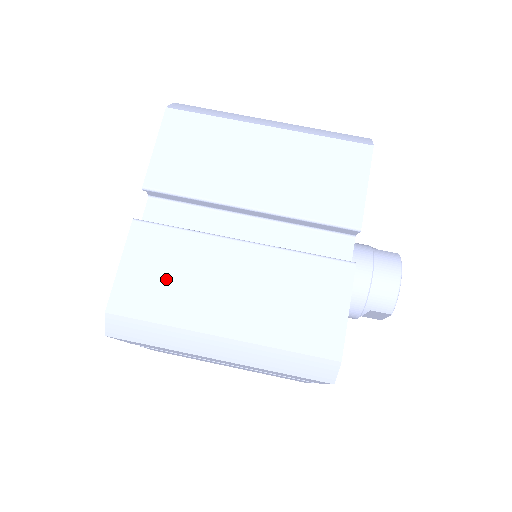
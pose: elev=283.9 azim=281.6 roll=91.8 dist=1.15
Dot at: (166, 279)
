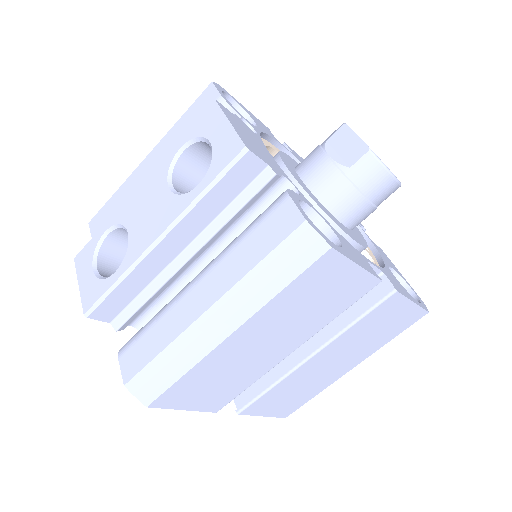
Dot at: (294, 395)
